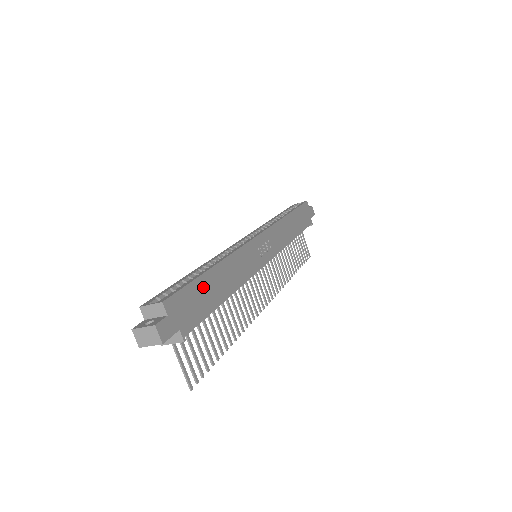
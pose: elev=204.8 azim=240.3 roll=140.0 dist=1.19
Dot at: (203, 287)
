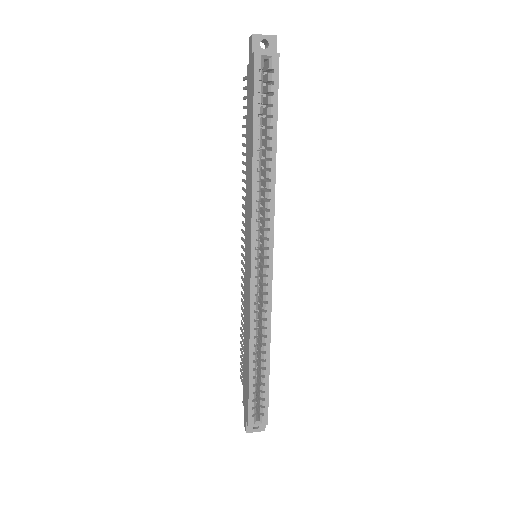
Dot at: occluded
